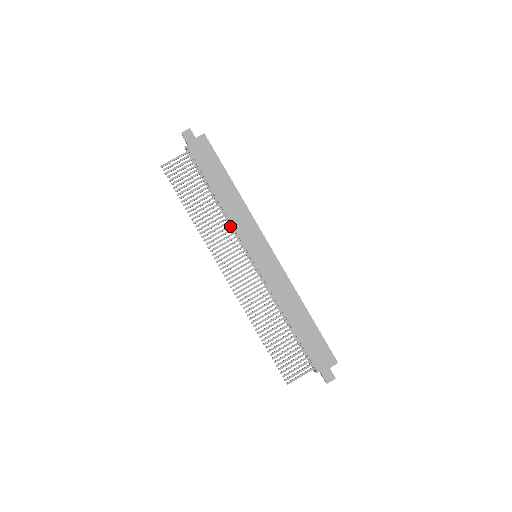
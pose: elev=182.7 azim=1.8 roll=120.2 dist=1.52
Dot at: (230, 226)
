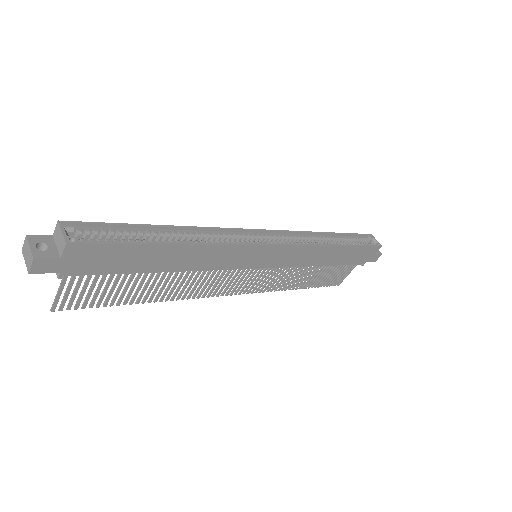
Dot at: (207, 269)
